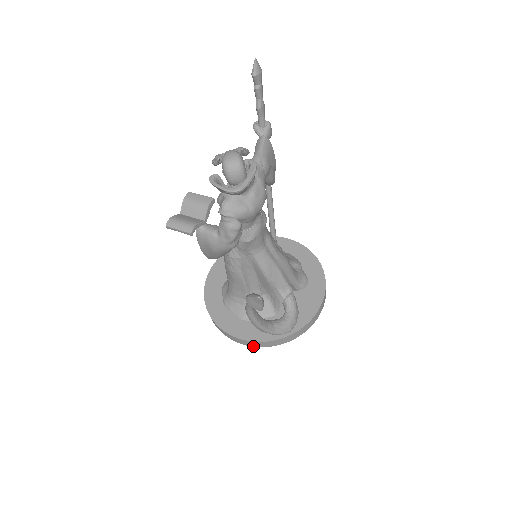
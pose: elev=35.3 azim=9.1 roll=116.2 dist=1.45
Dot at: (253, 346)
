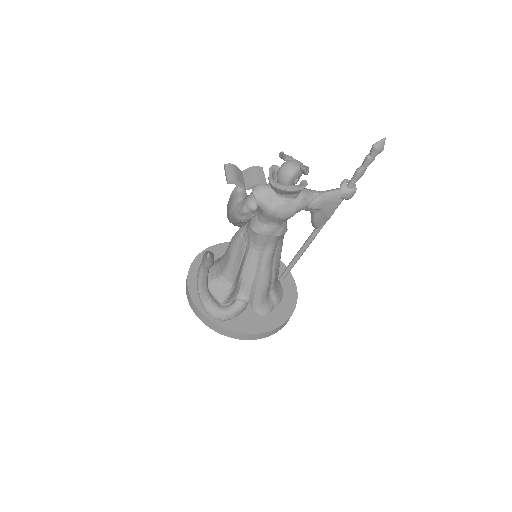
Dot at: (189, 302)
